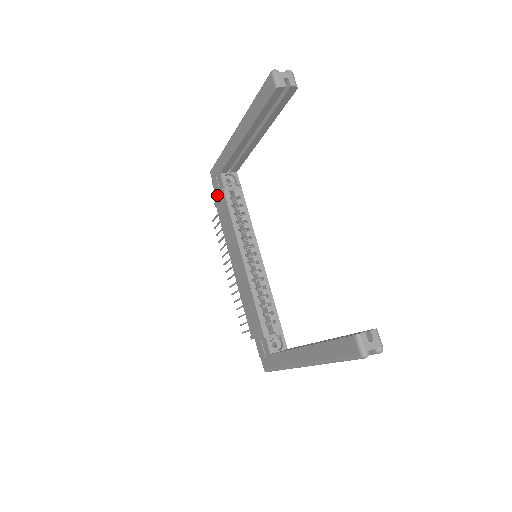
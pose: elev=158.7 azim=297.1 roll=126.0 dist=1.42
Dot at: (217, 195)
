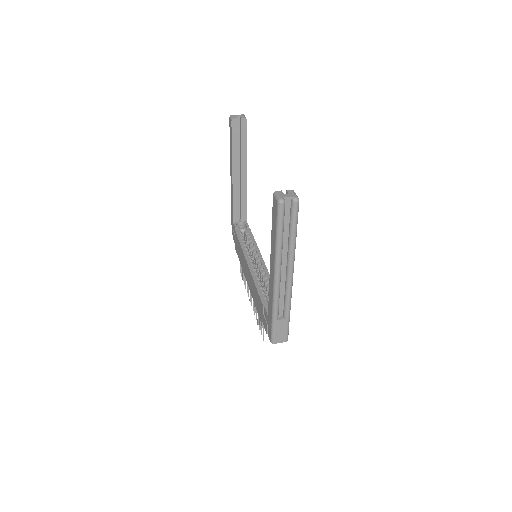
Dot at: (235, 241)
